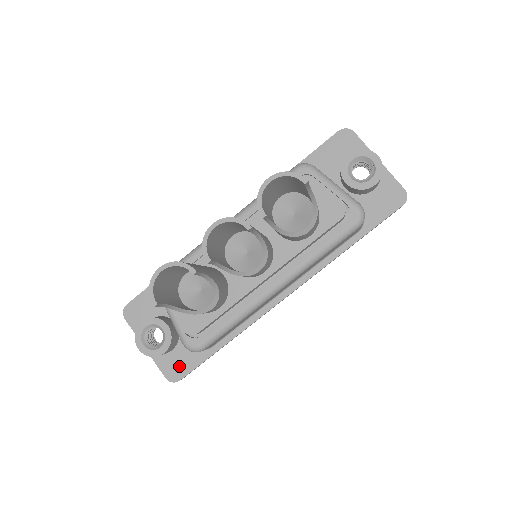
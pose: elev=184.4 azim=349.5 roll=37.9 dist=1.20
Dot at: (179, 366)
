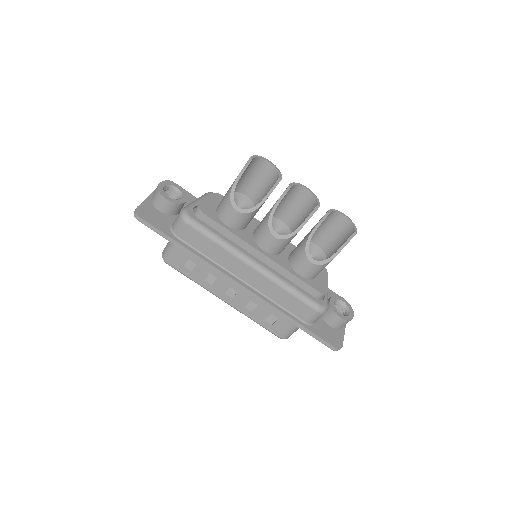
Dot at: (151, 216)
